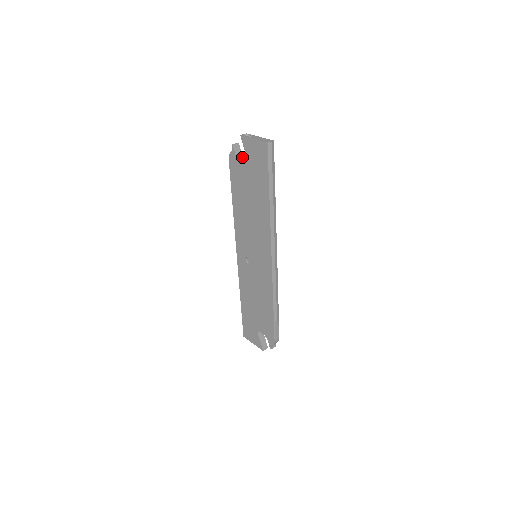
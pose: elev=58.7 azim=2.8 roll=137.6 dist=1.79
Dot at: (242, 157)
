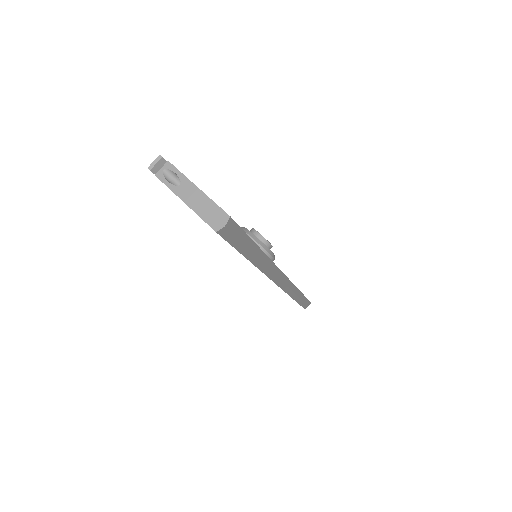
Dot at: occluded
